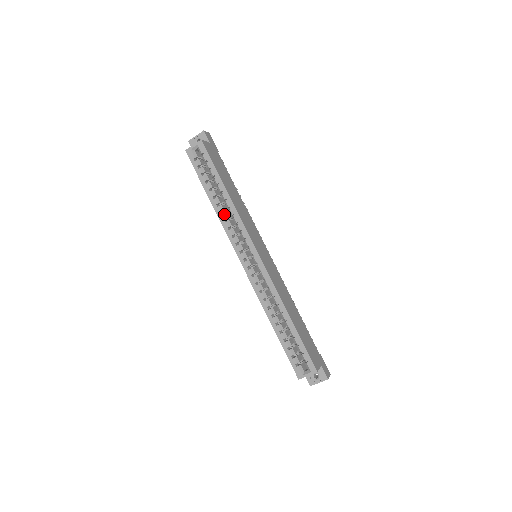
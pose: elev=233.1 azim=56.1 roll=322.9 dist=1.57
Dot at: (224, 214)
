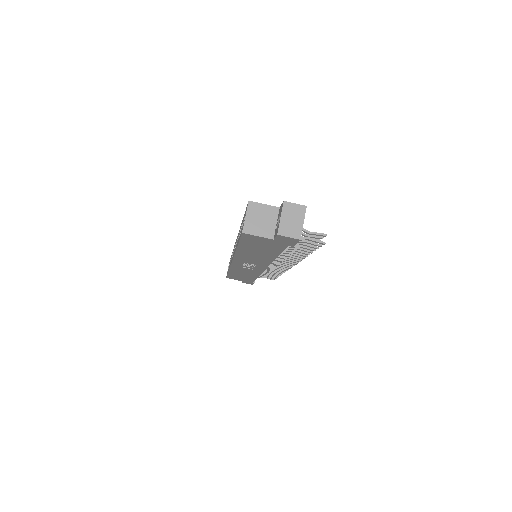
Dot at: occluded
